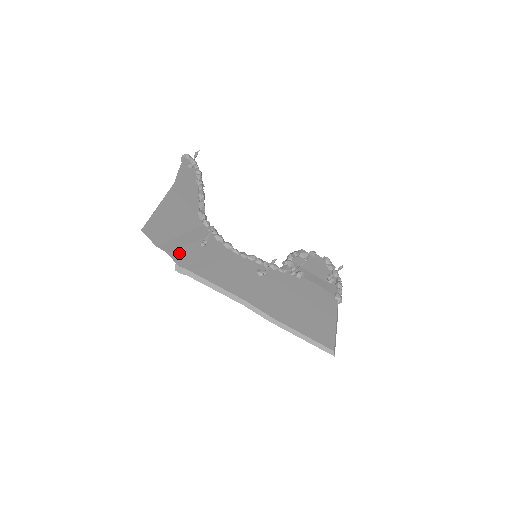
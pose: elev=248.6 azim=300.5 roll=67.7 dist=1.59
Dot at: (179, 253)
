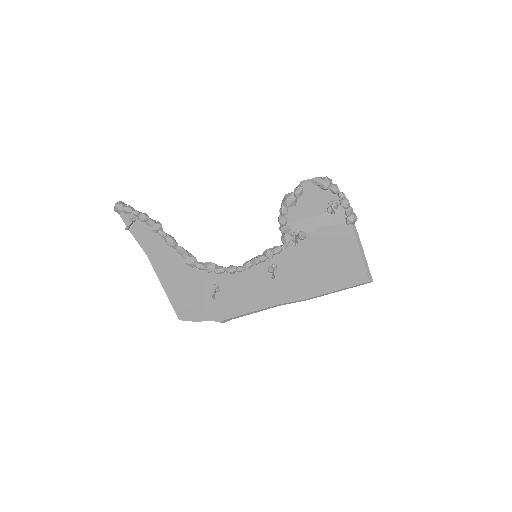
Dot at: (212, 313)
